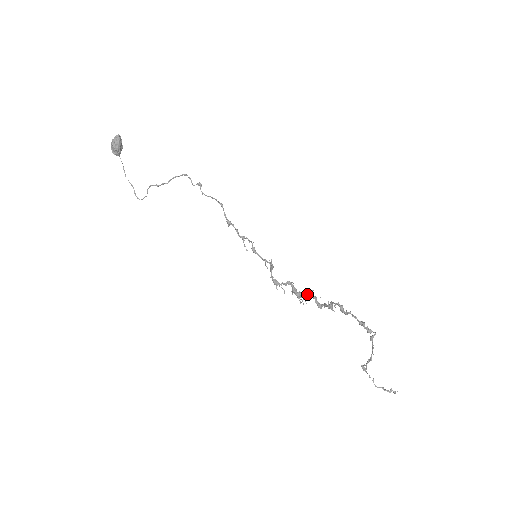
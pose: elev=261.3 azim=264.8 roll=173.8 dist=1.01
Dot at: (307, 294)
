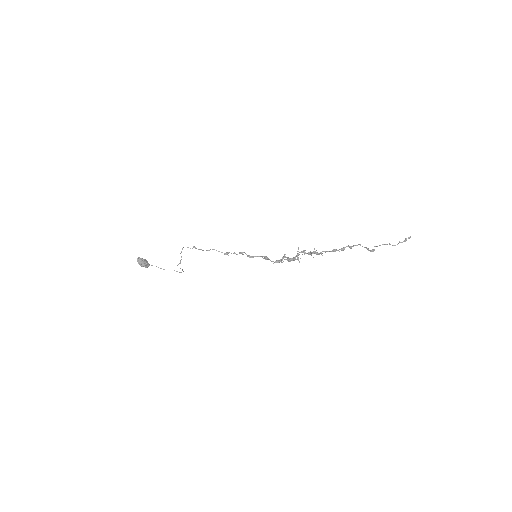
Dot at: (297, 254)
